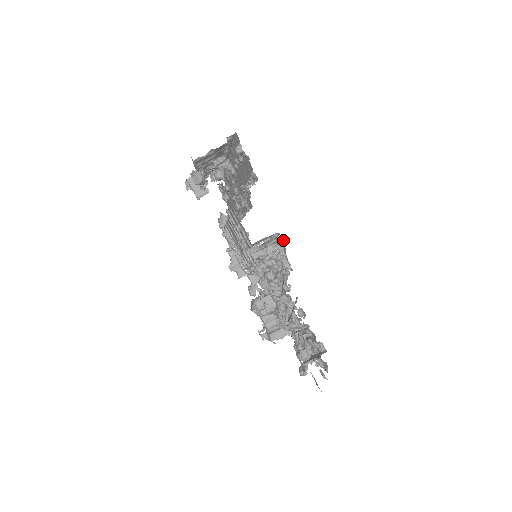
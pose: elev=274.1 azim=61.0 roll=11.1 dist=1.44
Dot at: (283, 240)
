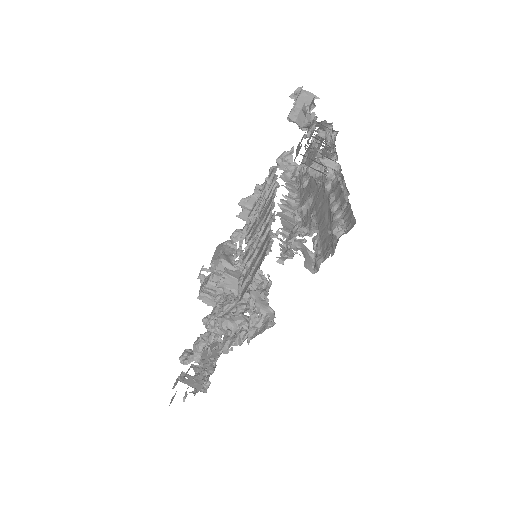
Dot at: occluded
